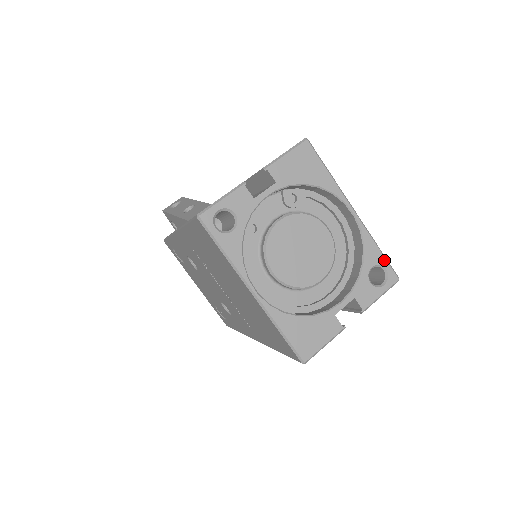
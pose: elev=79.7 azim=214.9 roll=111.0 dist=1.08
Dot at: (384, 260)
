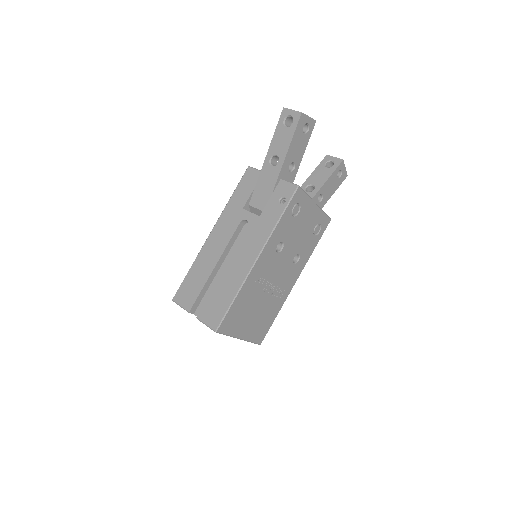
Dot at: occluded
